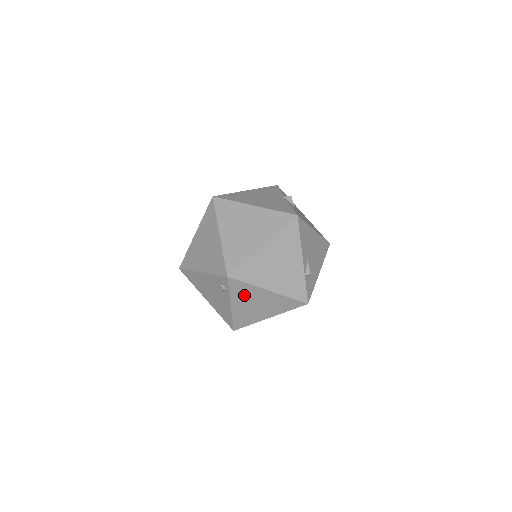
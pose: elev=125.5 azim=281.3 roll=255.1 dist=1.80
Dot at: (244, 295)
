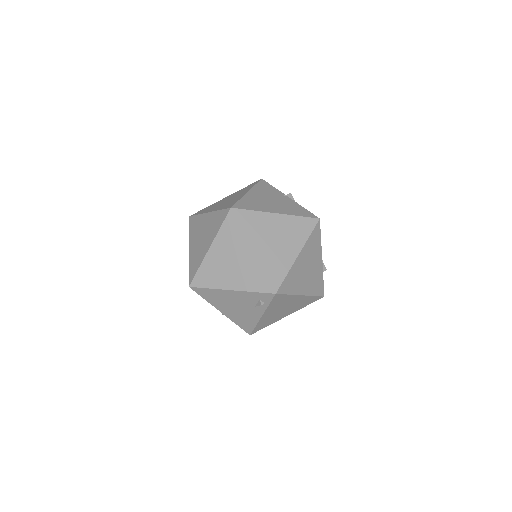
Dot at: (279, 304)
